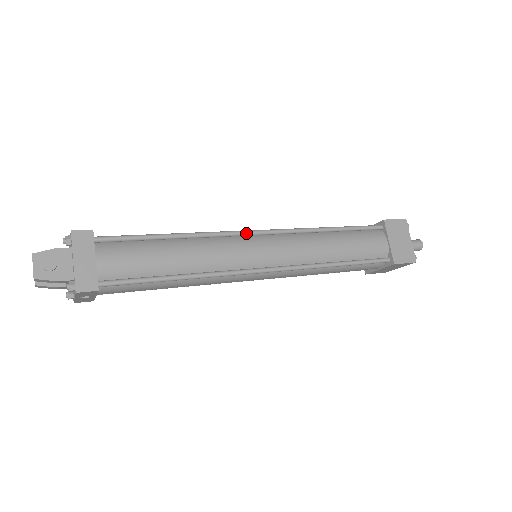
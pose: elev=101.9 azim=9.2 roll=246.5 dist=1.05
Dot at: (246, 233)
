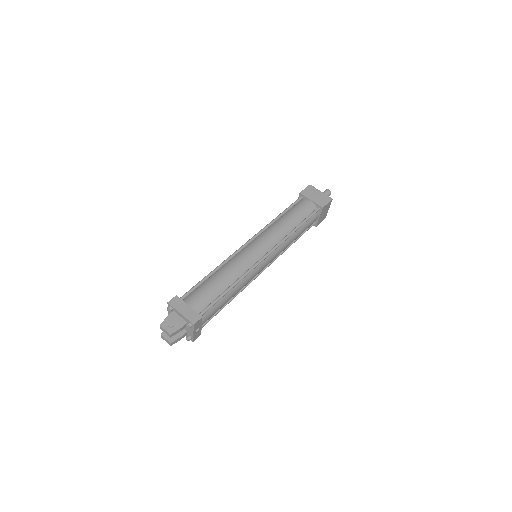
Dot at: (242, 247)
